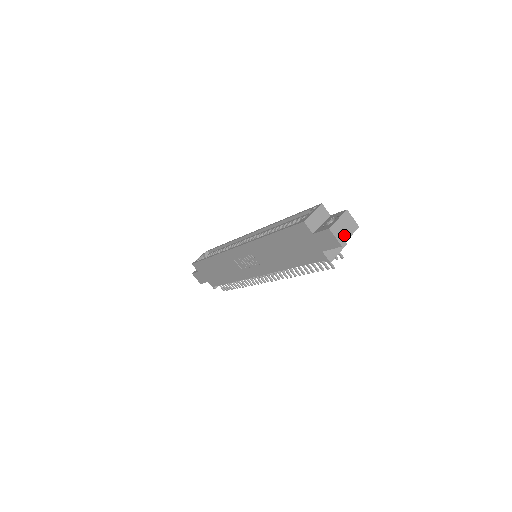
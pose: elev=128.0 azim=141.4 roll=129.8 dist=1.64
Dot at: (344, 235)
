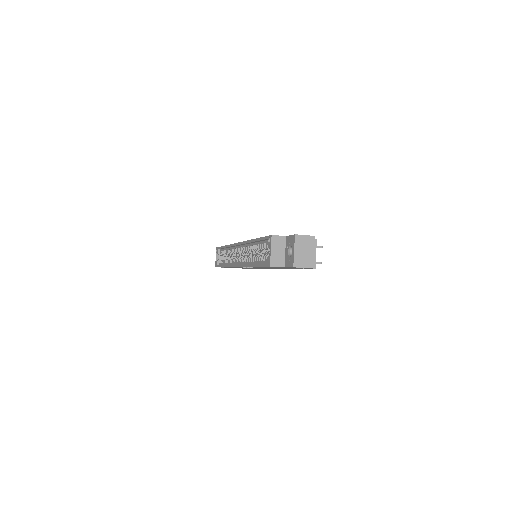
Dot at: (309, 258)
